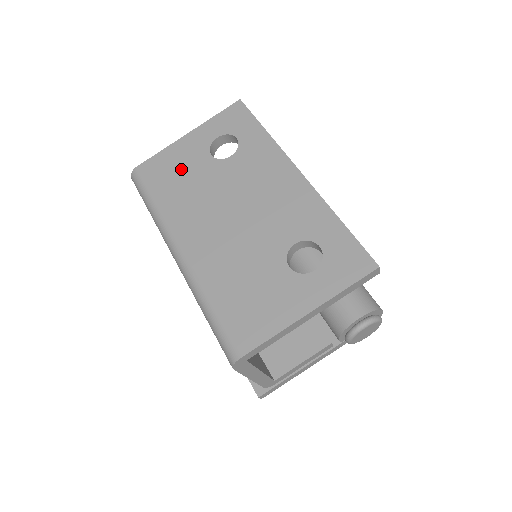
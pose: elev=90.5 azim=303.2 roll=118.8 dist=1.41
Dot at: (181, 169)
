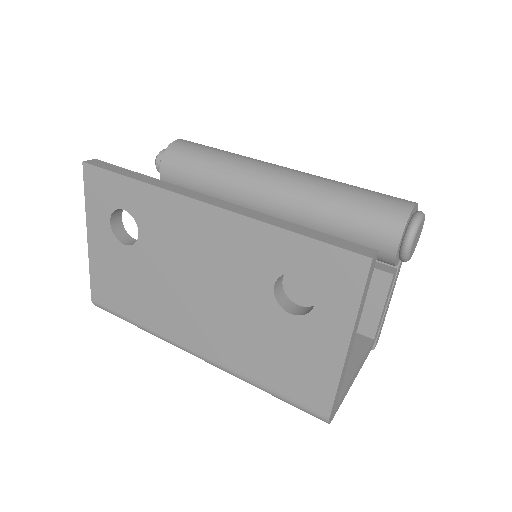
Dot at: (120, 277)
